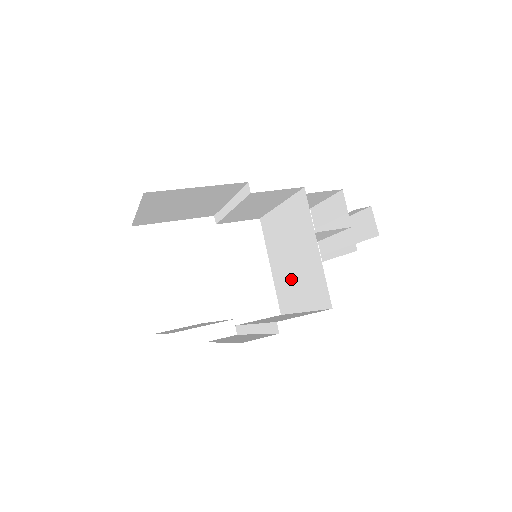
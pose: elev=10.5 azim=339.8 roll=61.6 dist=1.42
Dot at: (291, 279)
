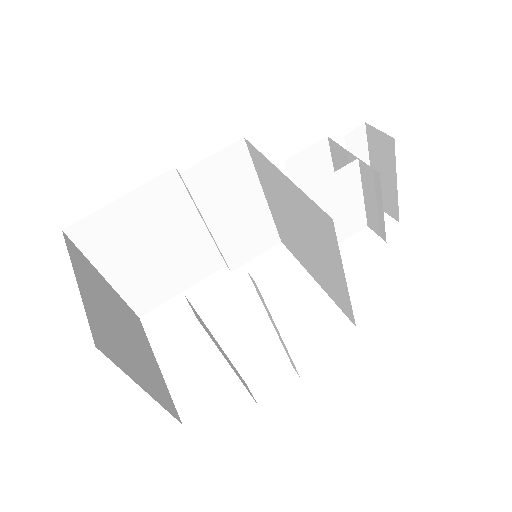
Dot at: (318, 260)
